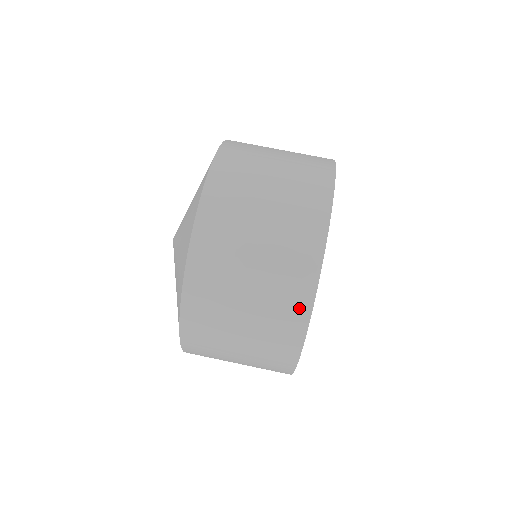
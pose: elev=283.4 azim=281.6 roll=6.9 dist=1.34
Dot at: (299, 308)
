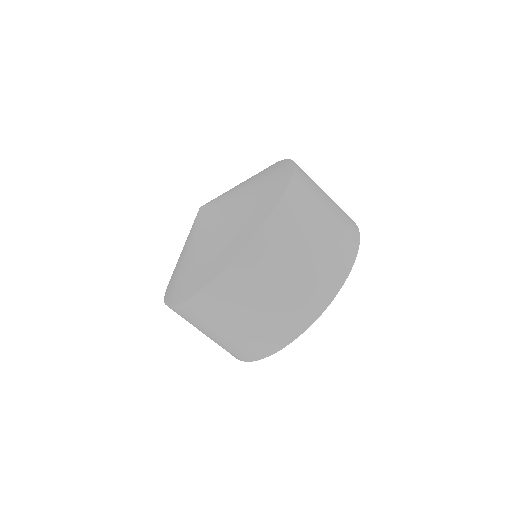
Dot at: occluded
